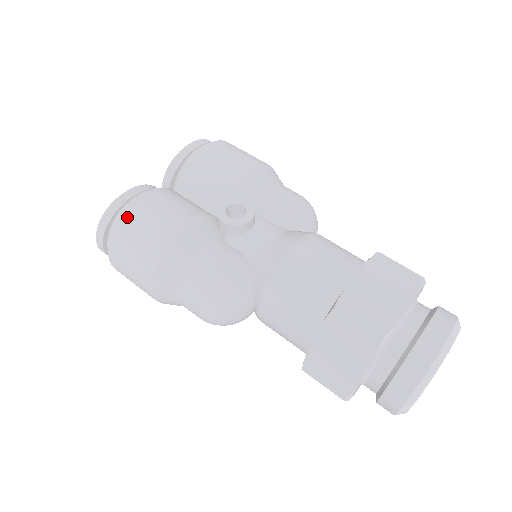
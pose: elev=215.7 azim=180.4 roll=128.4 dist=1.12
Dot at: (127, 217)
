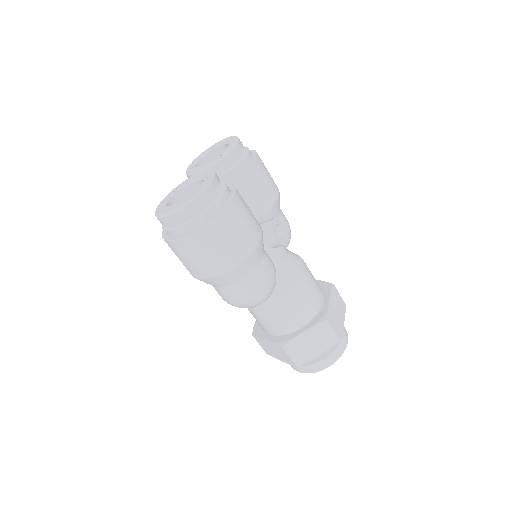
Dot at: (228, 213)
